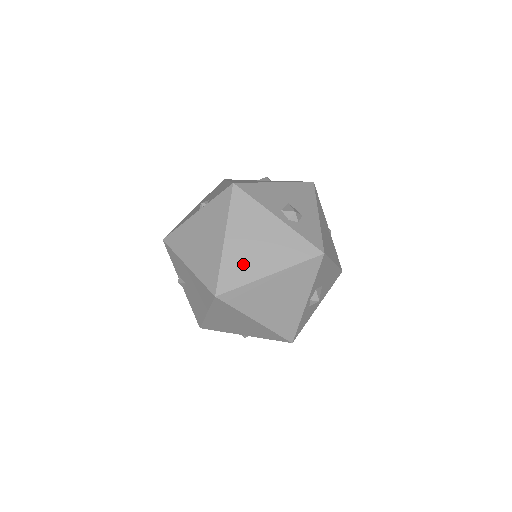
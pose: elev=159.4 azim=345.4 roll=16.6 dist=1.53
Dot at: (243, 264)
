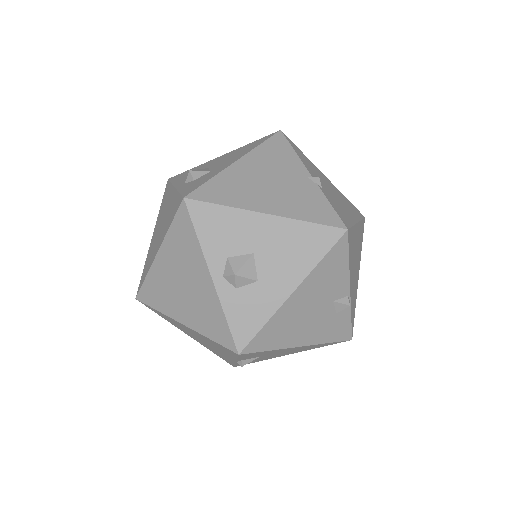
Dot at: (151, 254)
